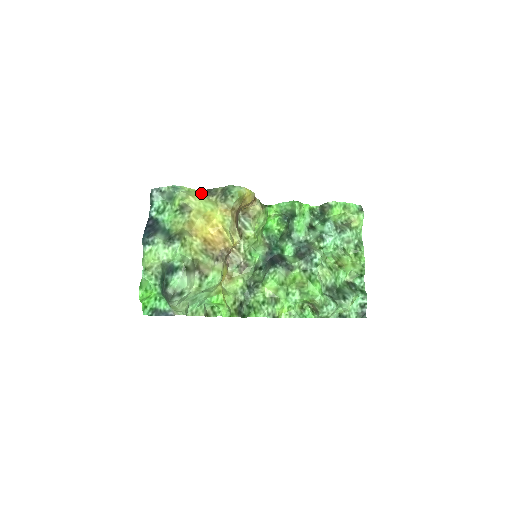
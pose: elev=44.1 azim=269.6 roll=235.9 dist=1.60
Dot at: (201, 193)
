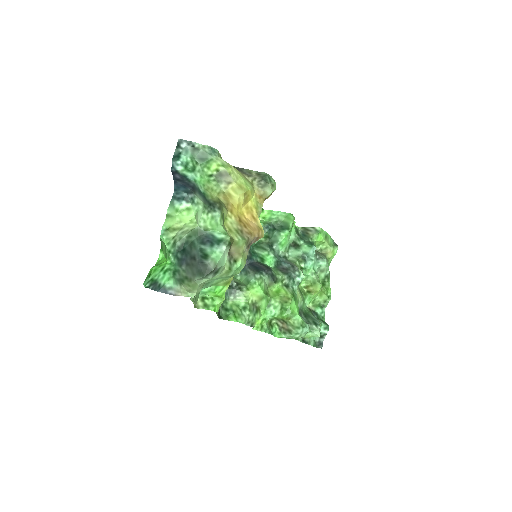
Dot at: occluded
